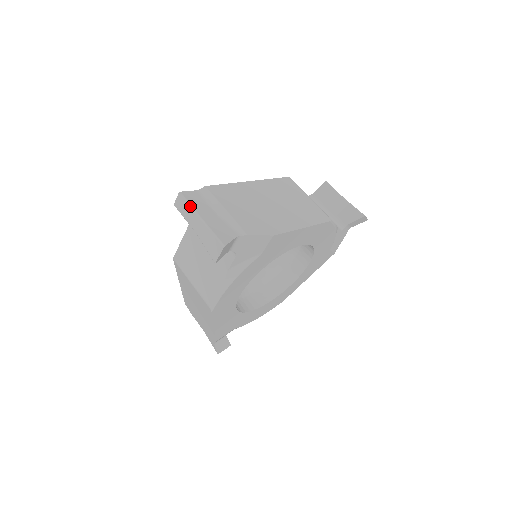
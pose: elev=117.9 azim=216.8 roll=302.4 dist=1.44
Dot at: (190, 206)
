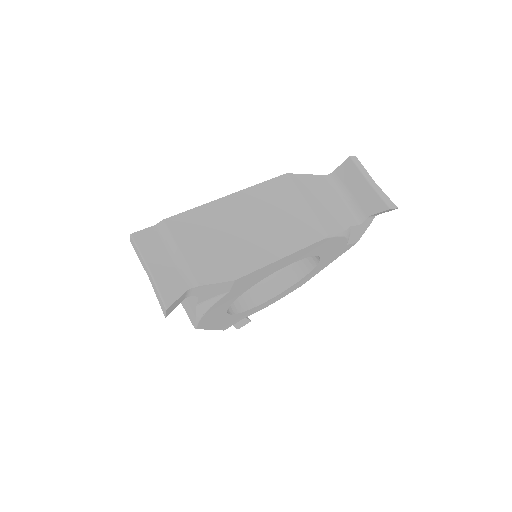
Dot at: (139, 253)
